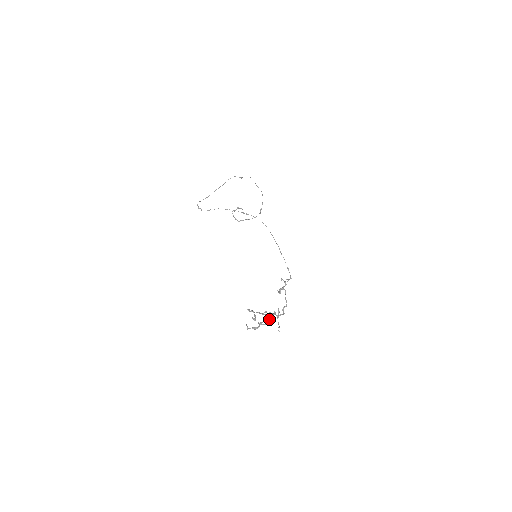
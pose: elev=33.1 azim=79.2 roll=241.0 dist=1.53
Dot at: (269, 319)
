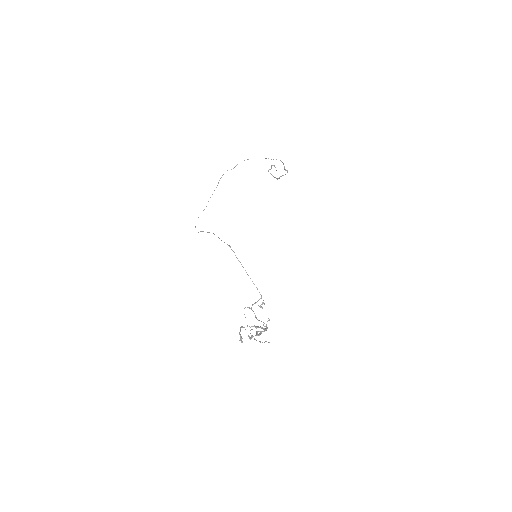
Dot at: (266, 326)
